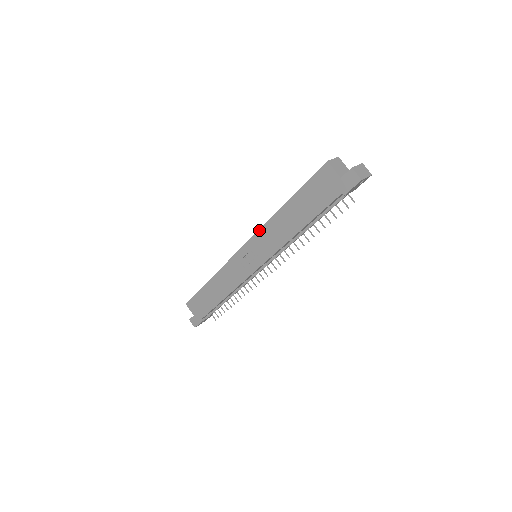
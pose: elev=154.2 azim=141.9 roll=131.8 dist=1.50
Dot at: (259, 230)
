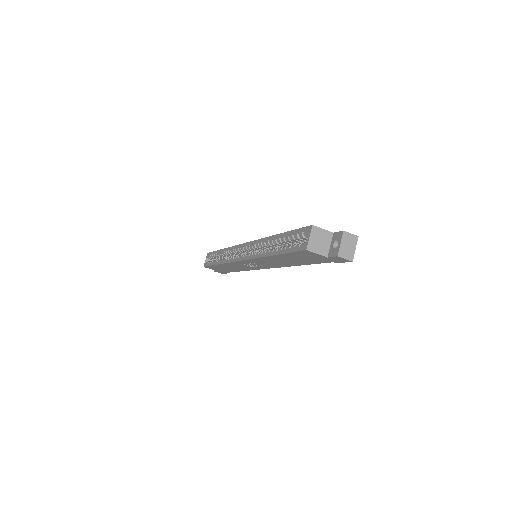
Dot at: (252, 259)
